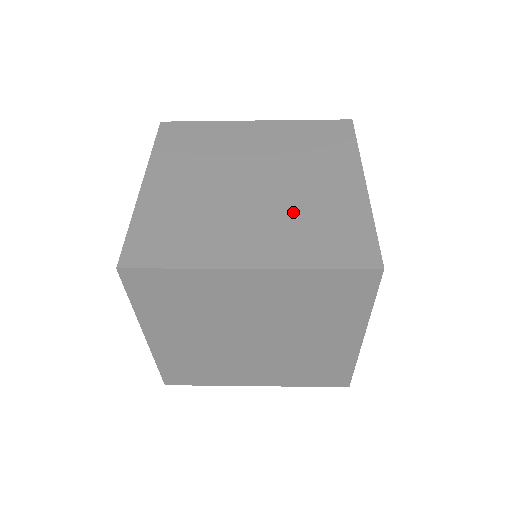
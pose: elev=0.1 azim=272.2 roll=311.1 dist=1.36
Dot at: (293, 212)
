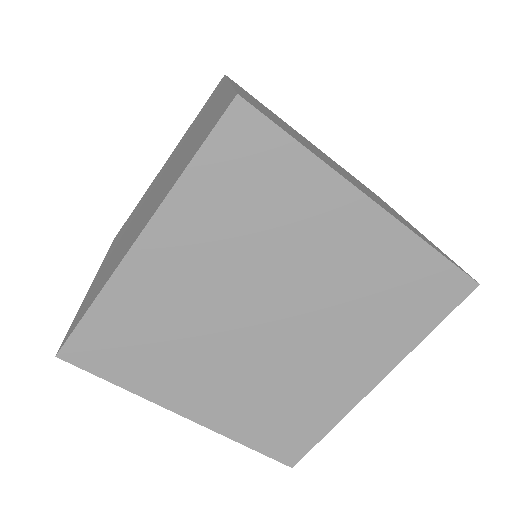
Dot at: occluded
